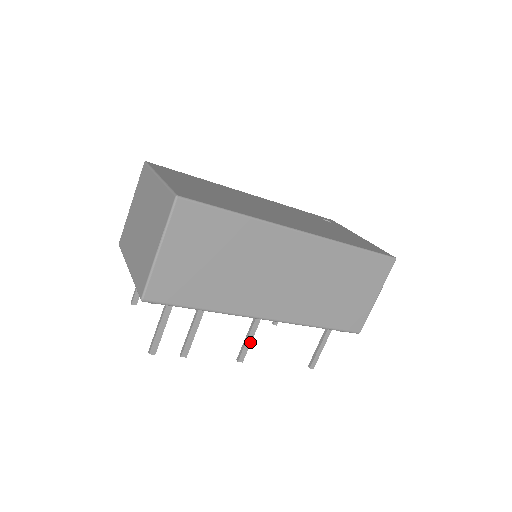
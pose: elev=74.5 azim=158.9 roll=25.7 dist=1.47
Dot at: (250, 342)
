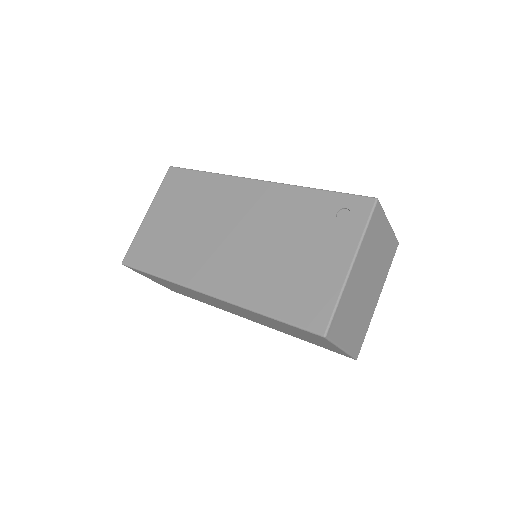
Dot at: occluded
